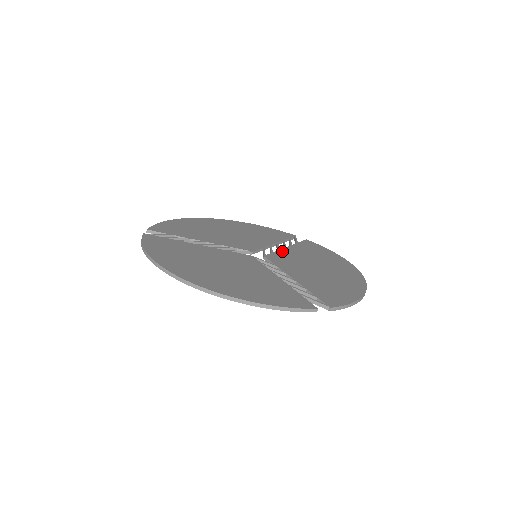
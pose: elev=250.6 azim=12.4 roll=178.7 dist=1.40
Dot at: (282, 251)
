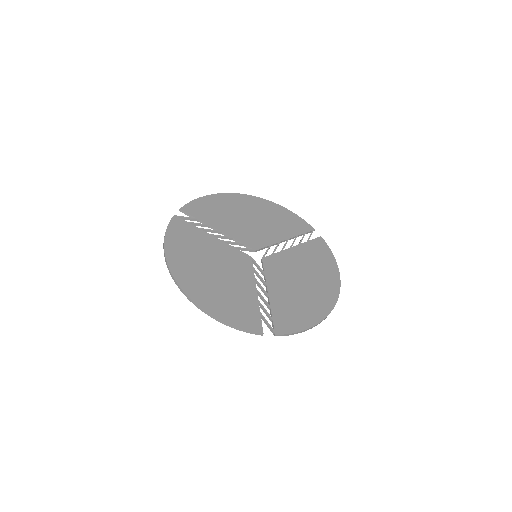
Dot at: (284, 253)
